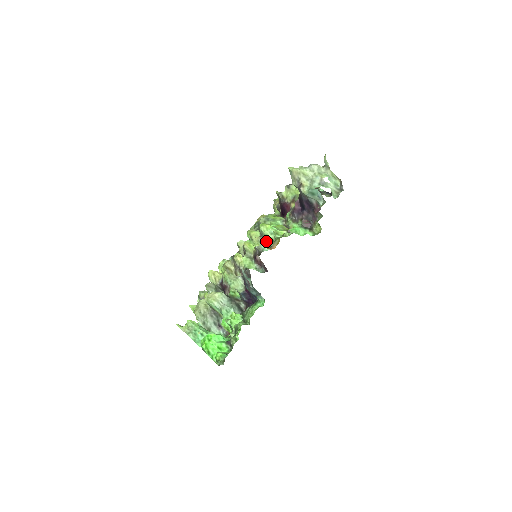
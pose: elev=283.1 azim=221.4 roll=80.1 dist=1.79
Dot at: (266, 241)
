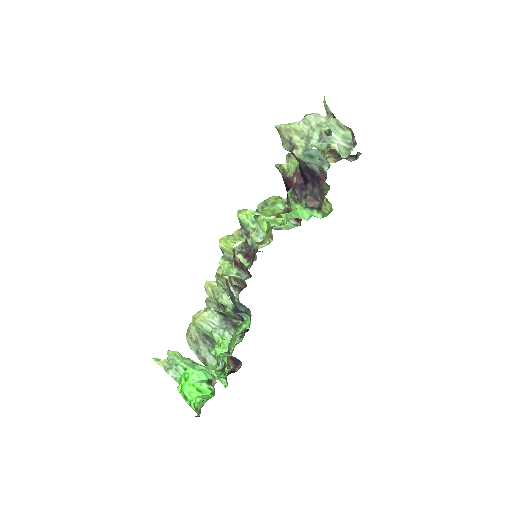
Dot at: (248, 234)
